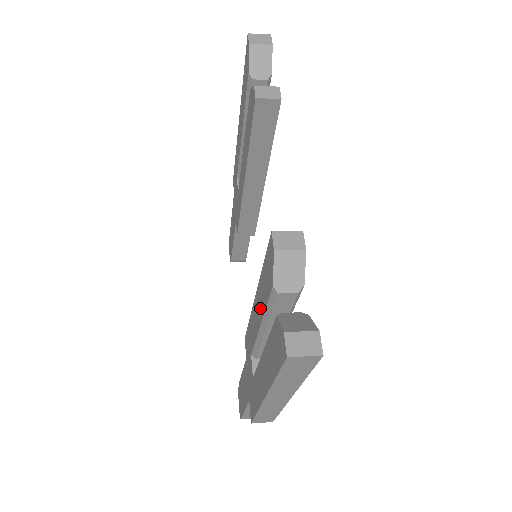
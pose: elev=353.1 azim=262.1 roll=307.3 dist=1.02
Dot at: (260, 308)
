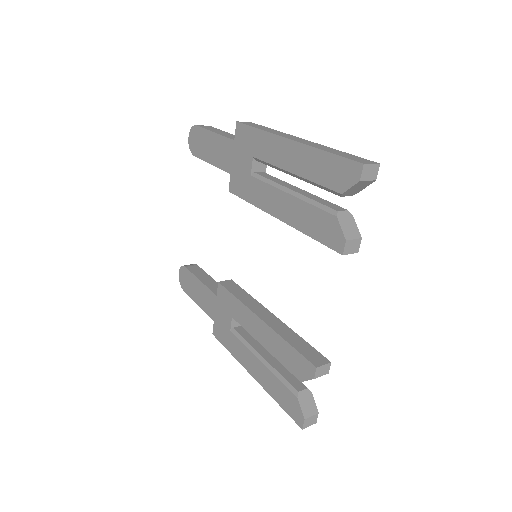
Dot at: (269, 344)
